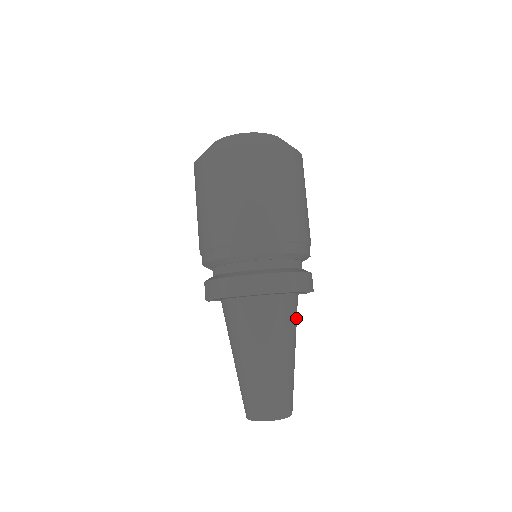
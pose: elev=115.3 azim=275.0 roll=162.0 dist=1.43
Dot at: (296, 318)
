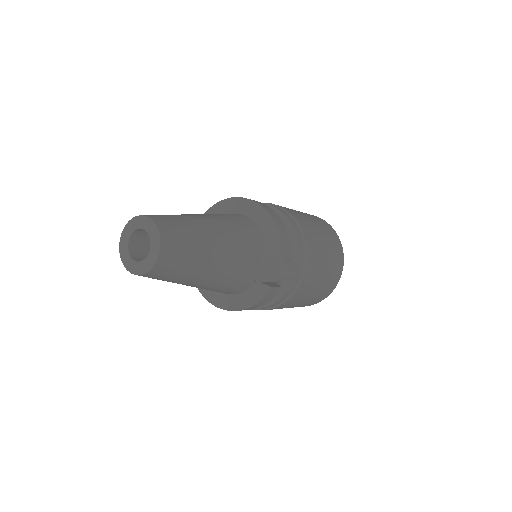
Dot at: (248, 254)
